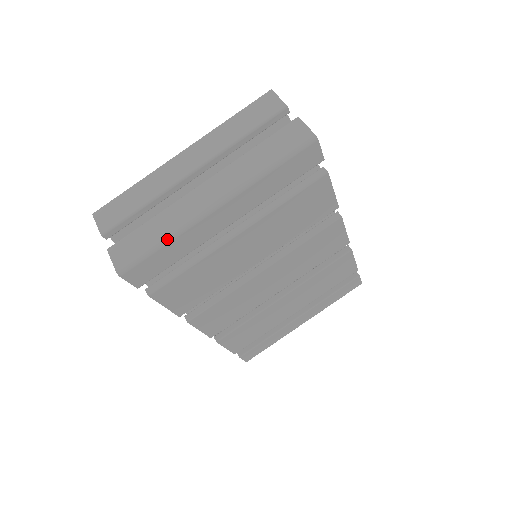
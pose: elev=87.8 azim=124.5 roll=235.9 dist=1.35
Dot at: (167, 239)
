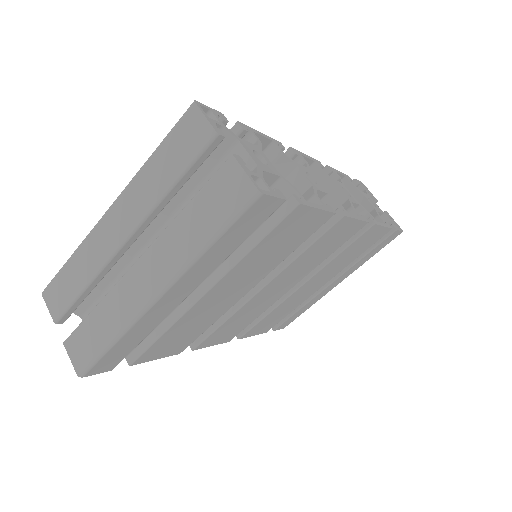
Dot at: (115, 338)
